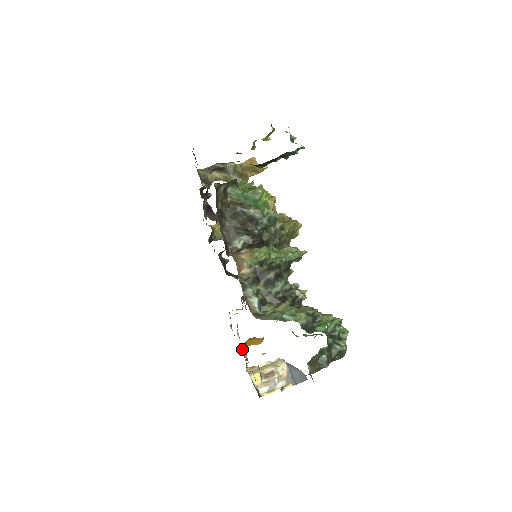
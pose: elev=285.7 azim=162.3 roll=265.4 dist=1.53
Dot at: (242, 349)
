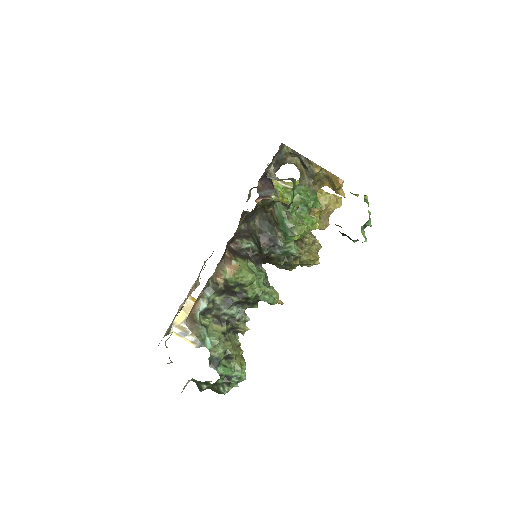
Dot at: (193, 288)
